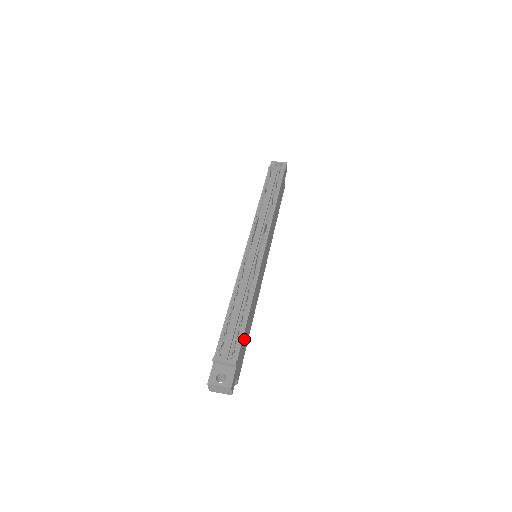
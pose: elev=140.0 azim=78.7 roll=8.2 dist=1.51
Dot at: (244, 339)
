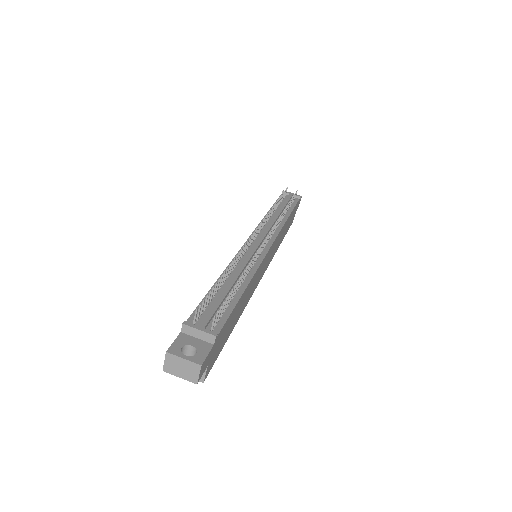
Dot at: (229, 323)
